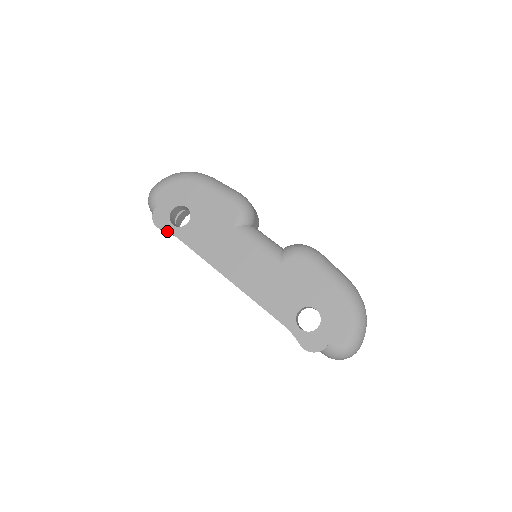
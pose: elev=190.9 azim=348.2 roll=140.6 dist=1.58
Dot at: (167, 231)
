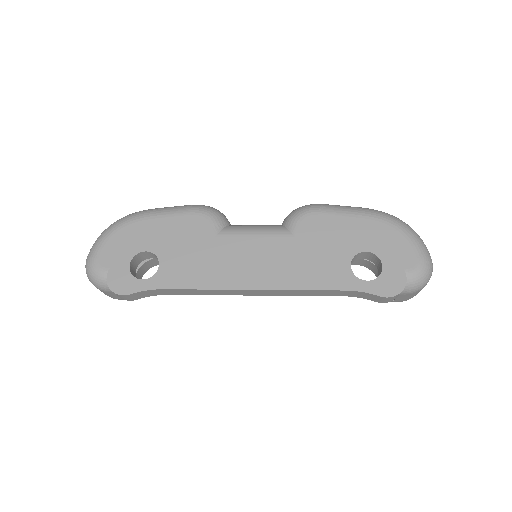
Dot at: (140, 291)
